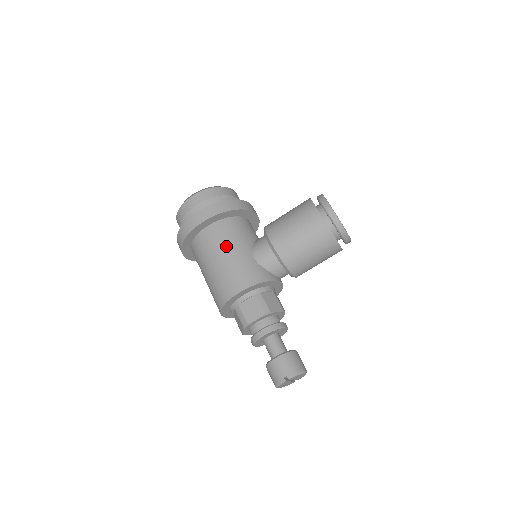
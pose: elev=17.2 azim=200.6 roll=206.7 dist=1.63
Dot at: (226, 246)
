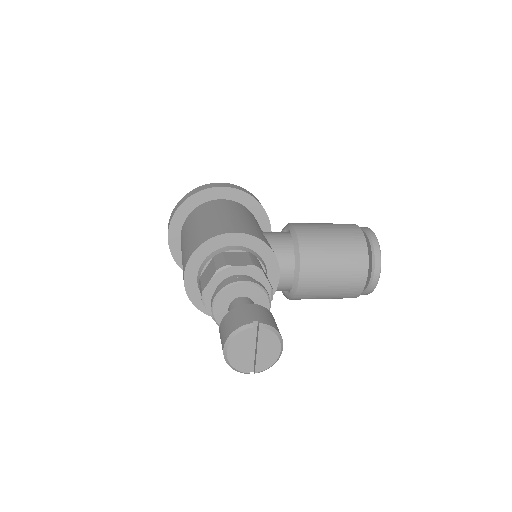
Dot at: (237, 211)
